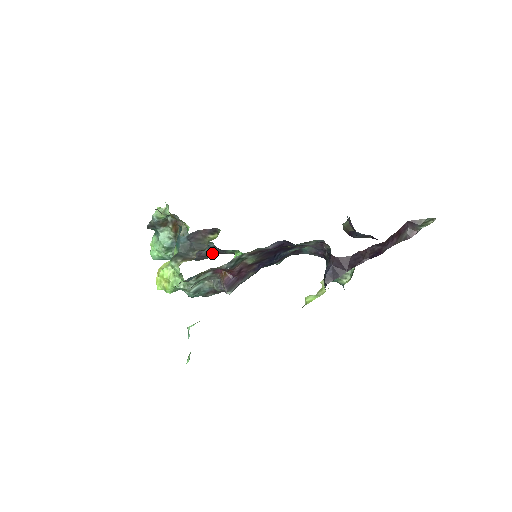
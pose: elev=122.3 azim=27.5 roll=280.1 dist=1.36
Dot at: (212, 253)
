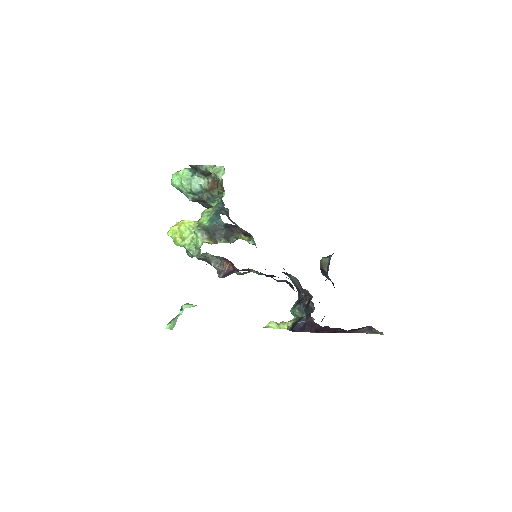
Dot at: (220, 212)
